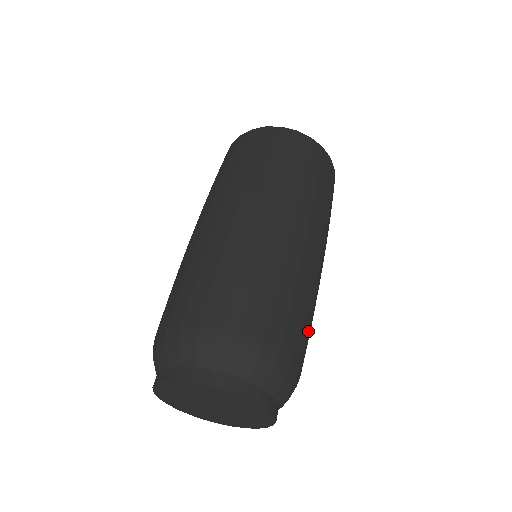
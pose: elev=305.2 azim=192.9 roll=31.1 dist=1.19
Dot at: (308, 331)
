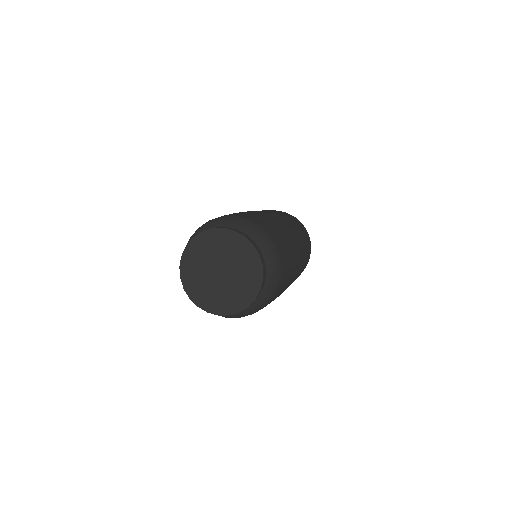
Dot at: (286, 247)
